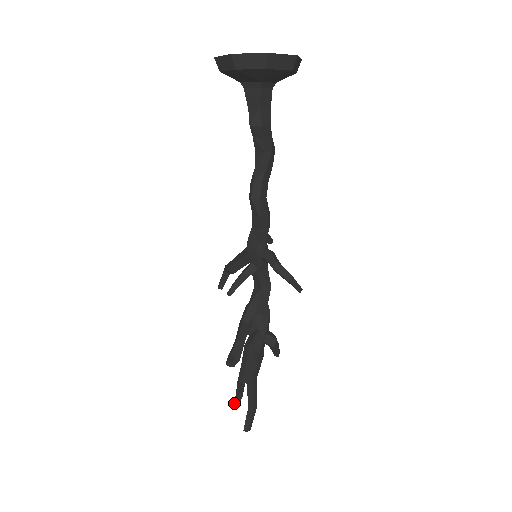
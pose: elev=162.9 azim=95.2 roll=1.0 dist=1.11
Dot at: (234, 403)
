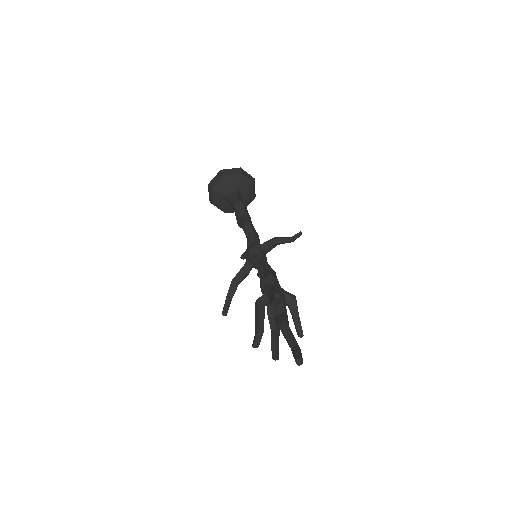
Dot at: (275, 294)
